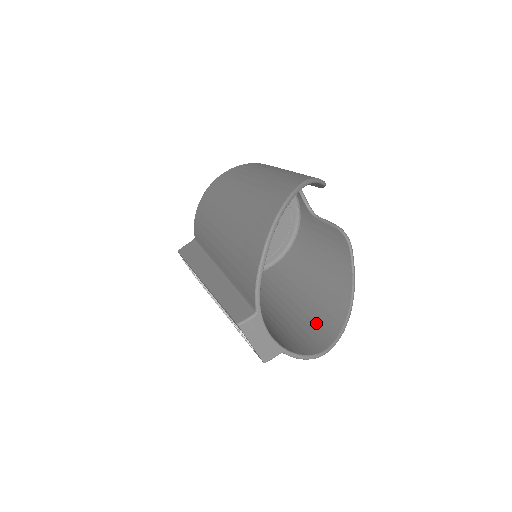
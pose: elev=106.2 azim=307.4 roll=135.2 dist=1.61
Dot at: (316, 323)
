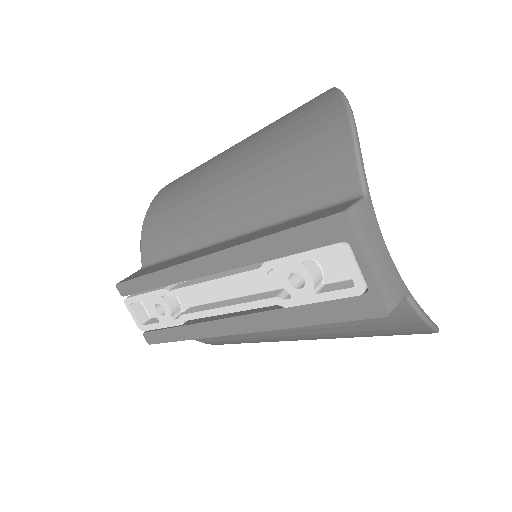
Dot at: occluded
